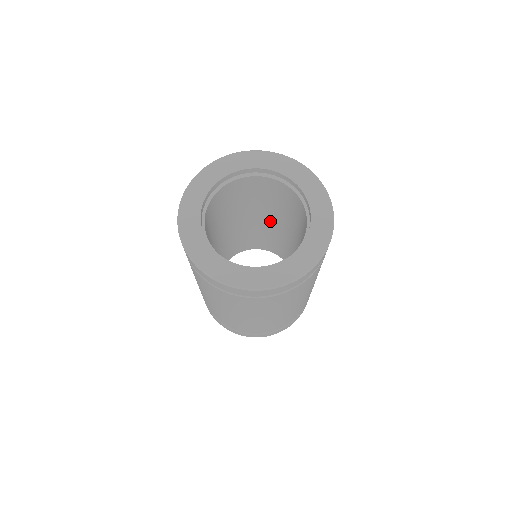
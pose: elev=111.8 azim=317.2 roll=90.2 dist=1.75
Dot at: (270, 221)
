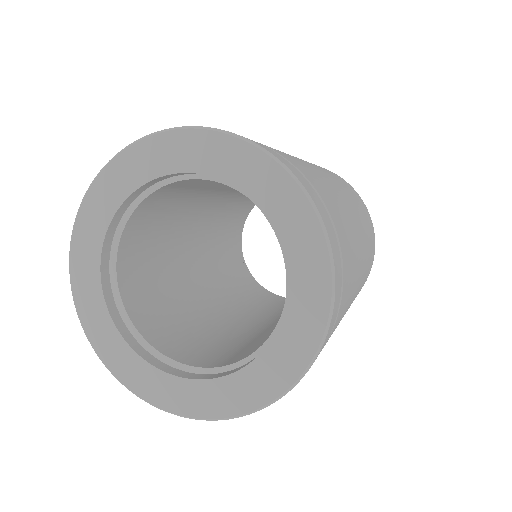
Dot at: occluded
